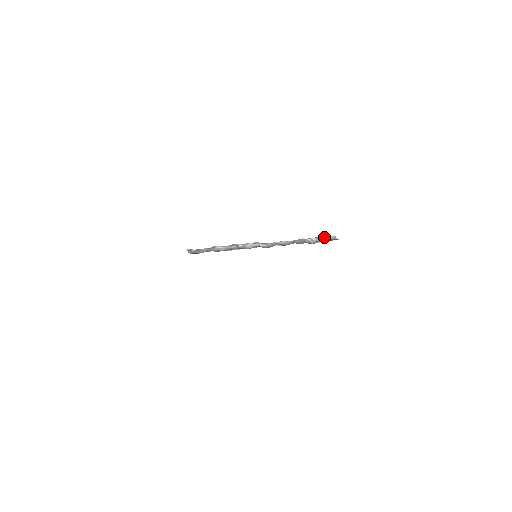
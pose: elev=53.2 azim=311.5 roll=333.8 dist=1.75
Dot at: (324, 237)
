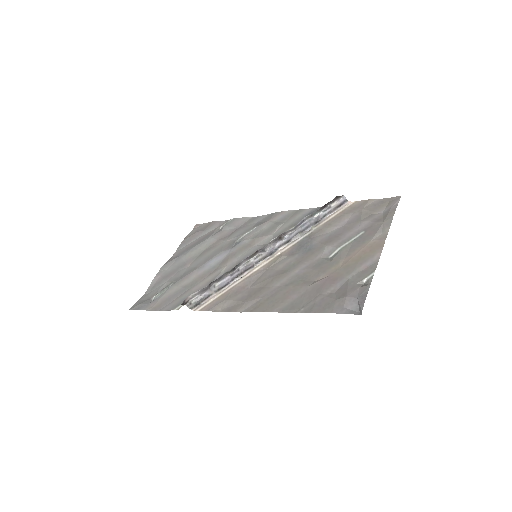
Dot at: (332, 204)
